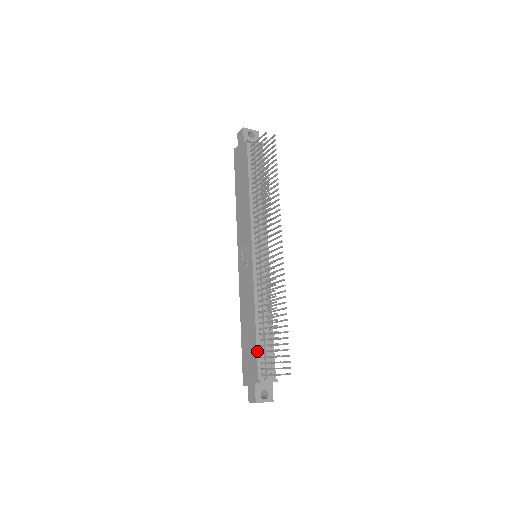
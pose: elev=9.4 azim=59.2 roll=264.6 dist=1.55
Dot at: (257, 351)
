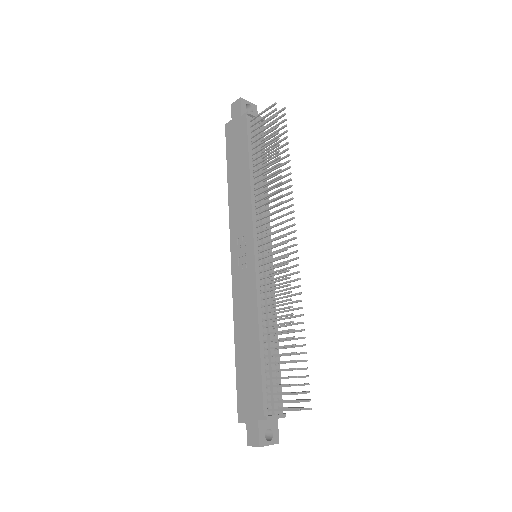
Dot at: (262, 378)
